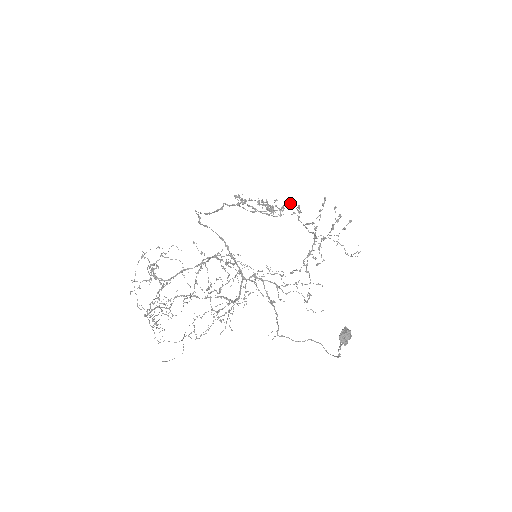
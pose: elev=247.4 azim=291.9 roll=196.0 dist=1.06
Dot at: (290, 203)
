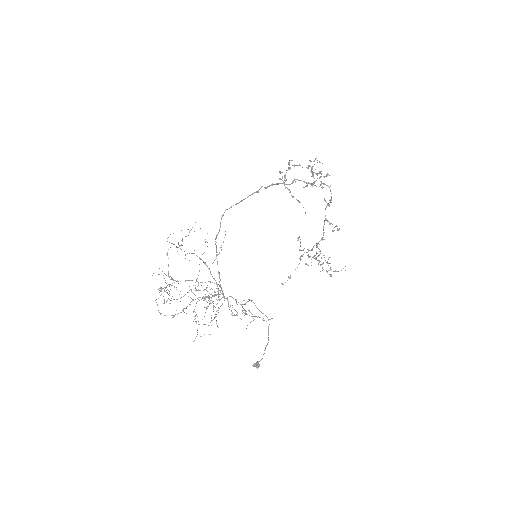
Dot at: occluded
